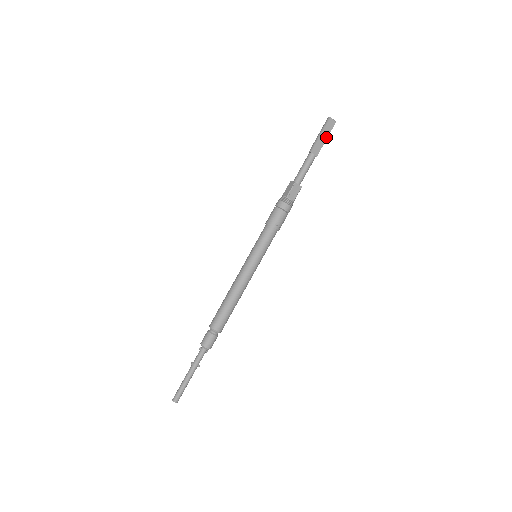
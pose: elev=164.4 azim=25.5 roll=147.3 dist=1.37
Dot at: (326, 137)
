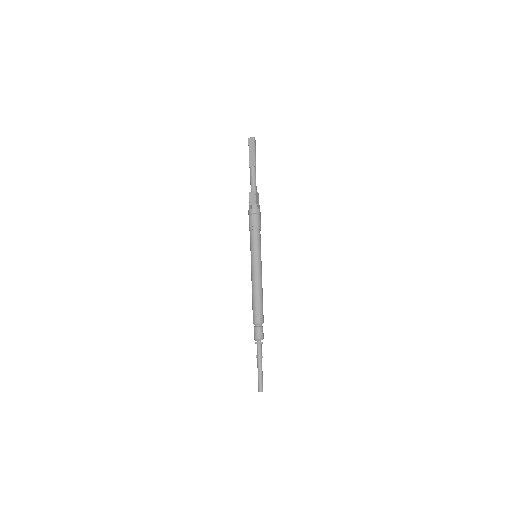
Dot at: (253, 151)
